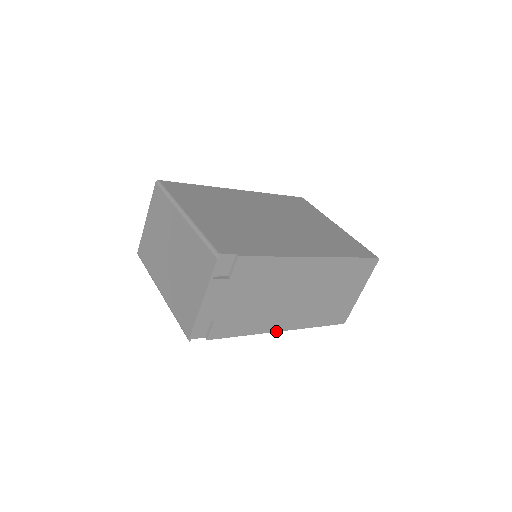
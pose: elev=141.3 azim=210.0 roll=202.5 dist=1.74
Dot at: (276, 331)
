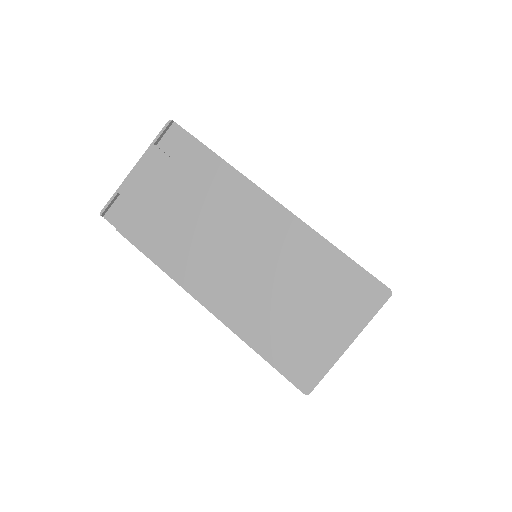
Dot at: (196, 298)
